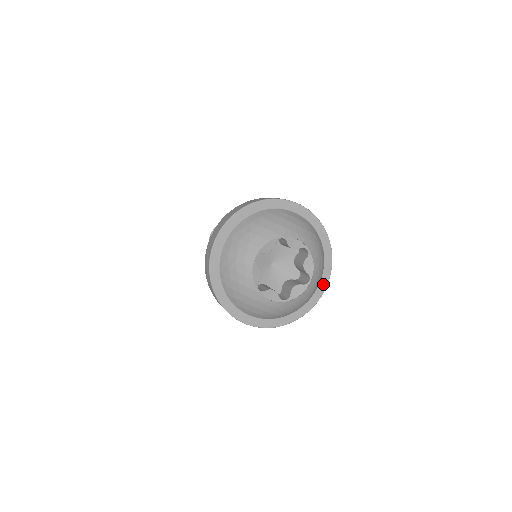
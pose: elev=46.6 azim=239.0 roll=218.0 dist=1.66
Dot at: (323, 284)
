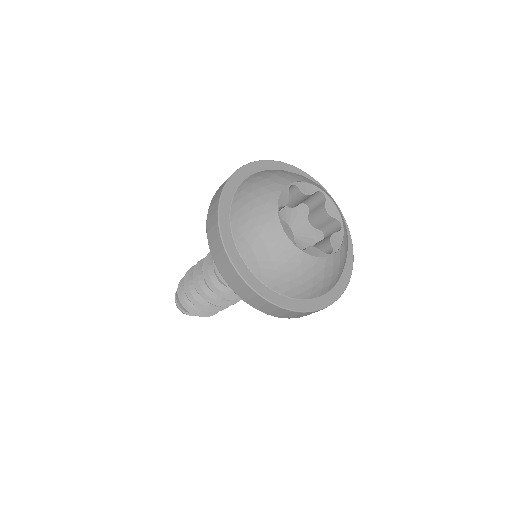
Dot at: (331, 297)
